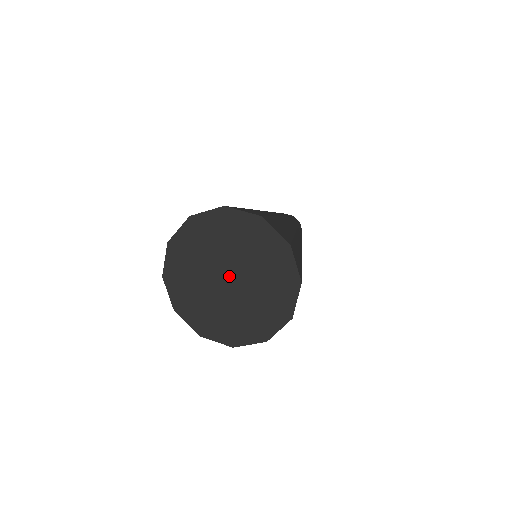
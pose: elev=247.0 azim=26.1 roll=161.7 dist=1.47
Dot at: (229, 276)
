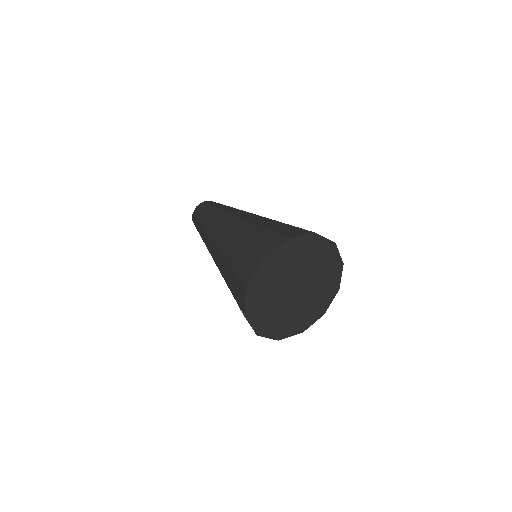
Dot at: (295, 287)
